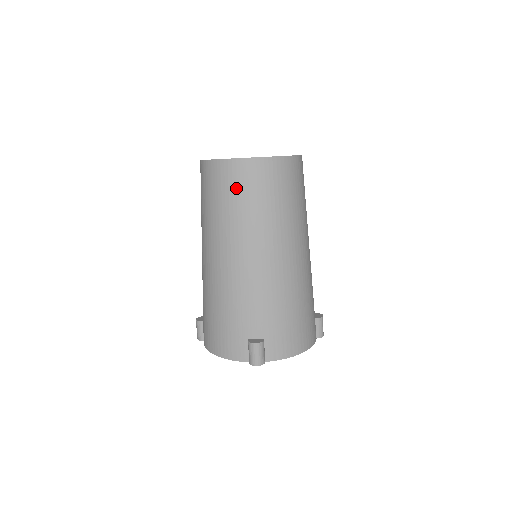
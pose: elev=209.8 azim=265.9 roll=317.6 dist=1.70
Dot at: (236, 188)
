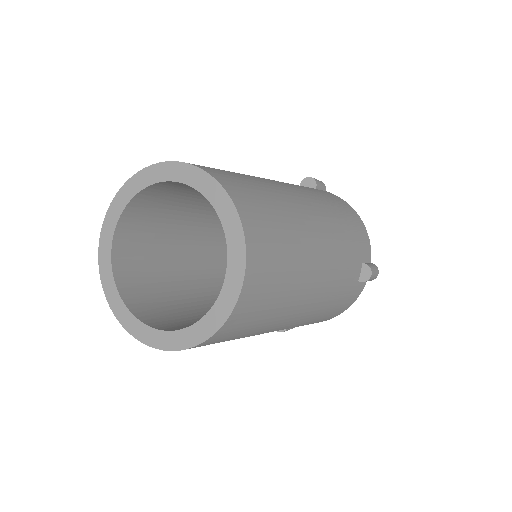
Dot at: occluded
